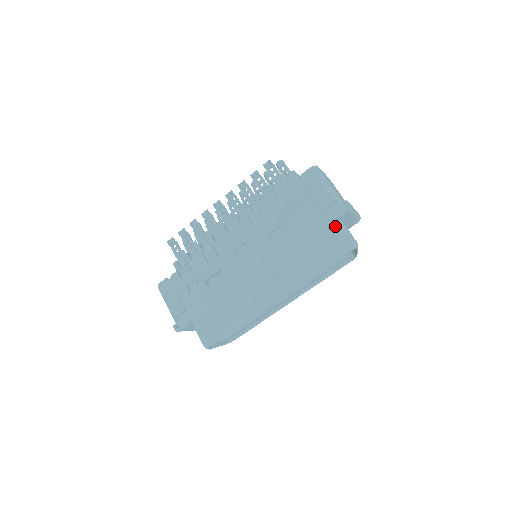
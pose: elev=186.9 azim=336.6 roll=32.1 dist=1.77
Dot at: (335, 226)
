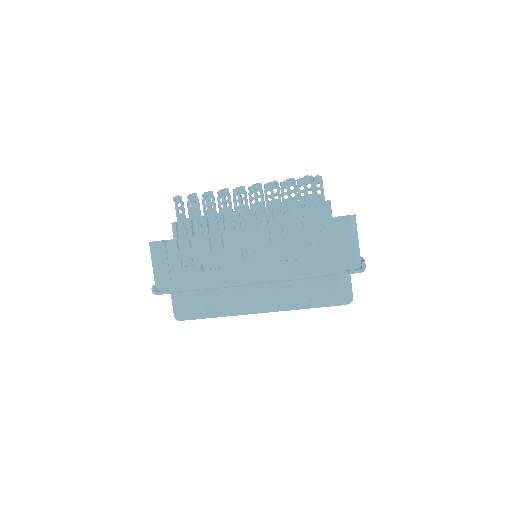
Dot at: (343, 278)
